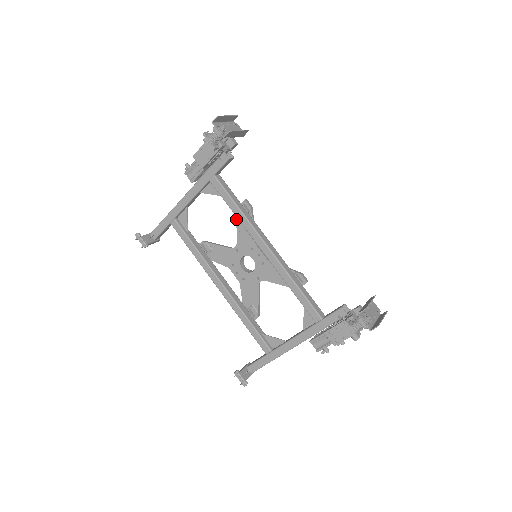
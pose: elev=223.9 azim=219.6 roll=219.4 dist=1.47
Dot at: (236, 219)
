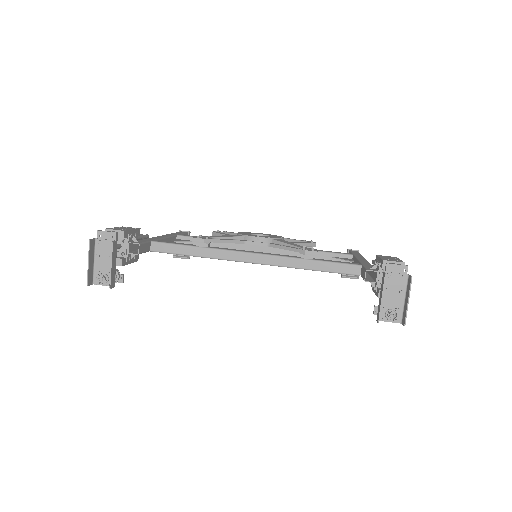
Dot at: occluded
